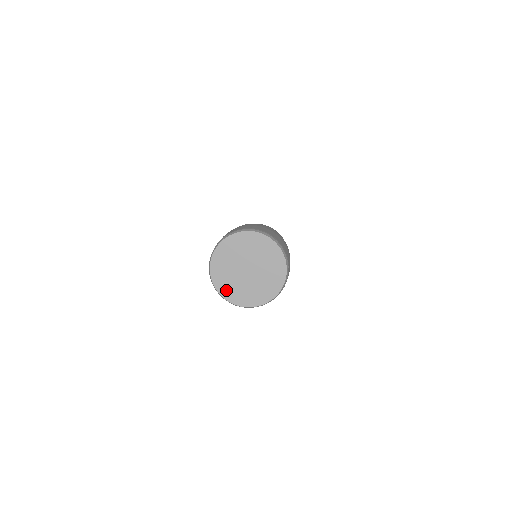
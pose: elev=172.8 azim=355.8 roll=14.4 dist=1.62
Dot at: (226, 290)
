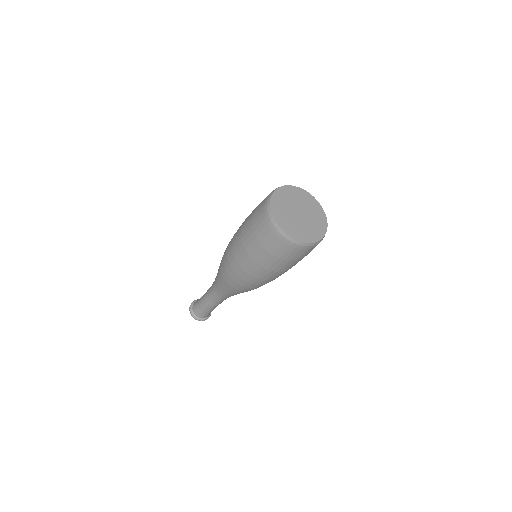
Dot at: (277, 210)
